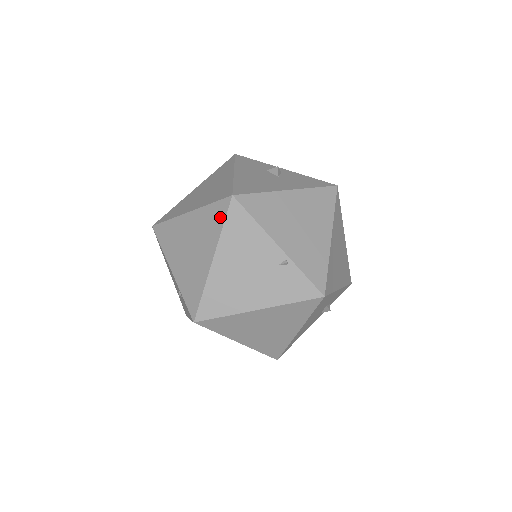
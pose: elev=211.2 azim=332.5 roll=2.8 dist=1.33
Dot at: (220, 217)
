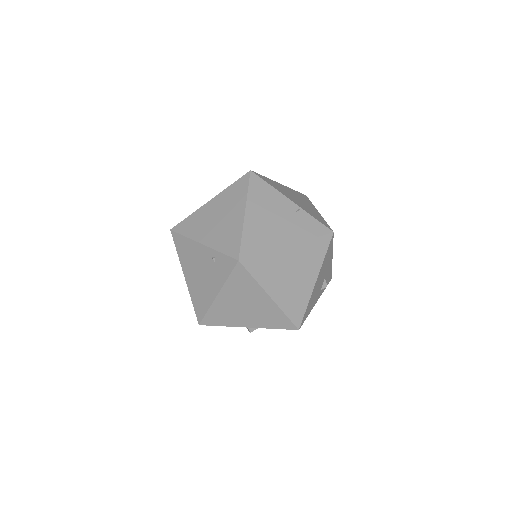
Dot at: (243, 186)
